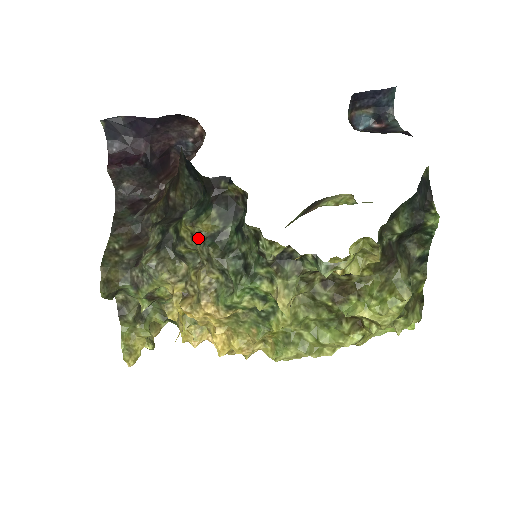
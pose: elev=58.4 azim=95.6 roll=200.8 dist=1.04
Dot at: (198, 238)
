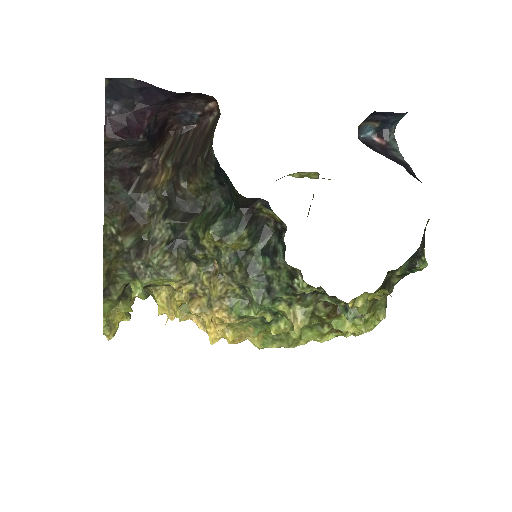
Dot at: (224, 253)
